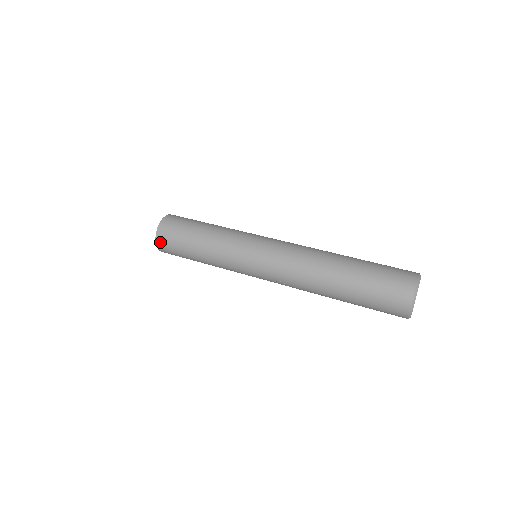
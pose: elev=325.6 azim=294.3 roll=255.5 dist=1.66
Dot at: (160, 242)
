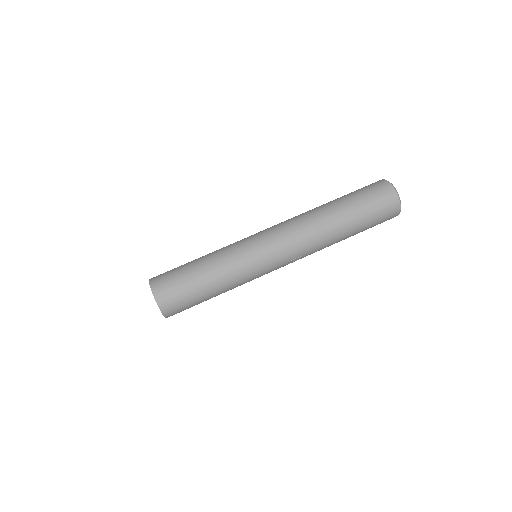
Dot at: (168, 313)
